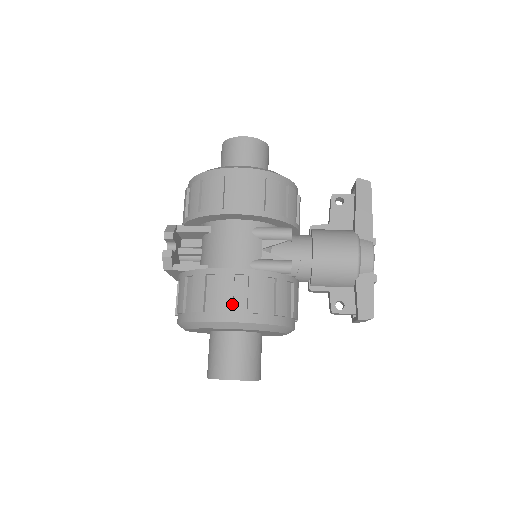
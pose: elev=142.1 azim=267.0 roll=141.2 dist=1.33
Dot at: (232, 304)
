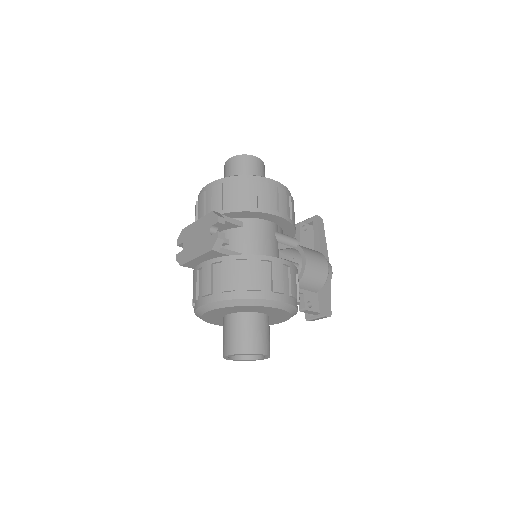
Dot at: (283, 287)
